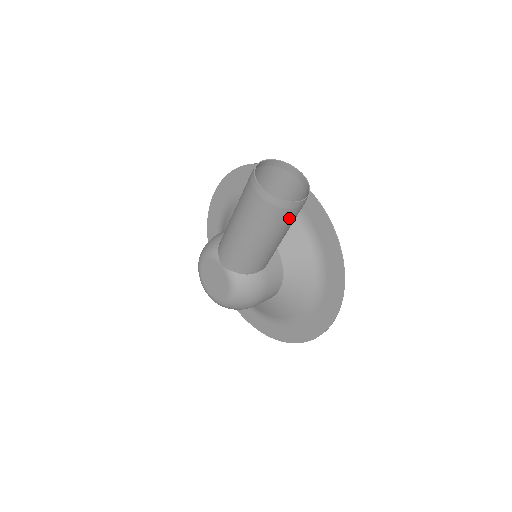
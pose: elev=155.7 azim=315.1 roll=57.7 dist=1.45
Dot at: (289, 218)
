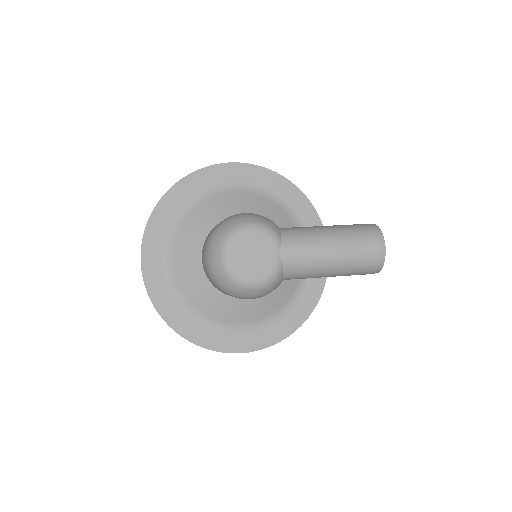
Dot at: (359, 274)
